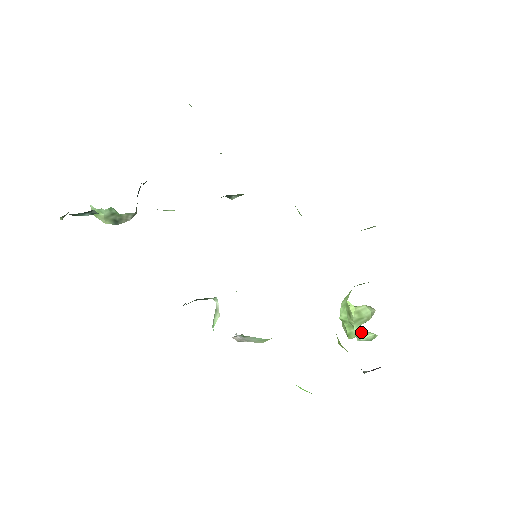
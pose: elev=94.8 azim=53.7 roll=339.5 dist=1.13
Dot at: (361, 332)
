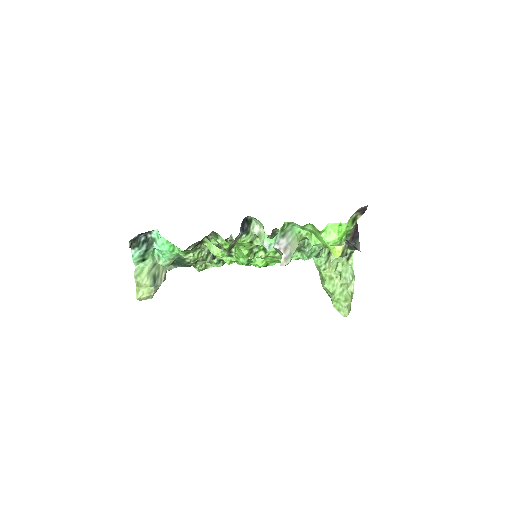
Dot at: (344, 270)
